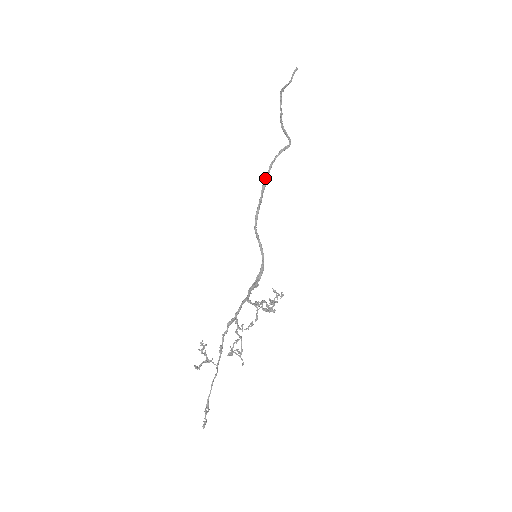
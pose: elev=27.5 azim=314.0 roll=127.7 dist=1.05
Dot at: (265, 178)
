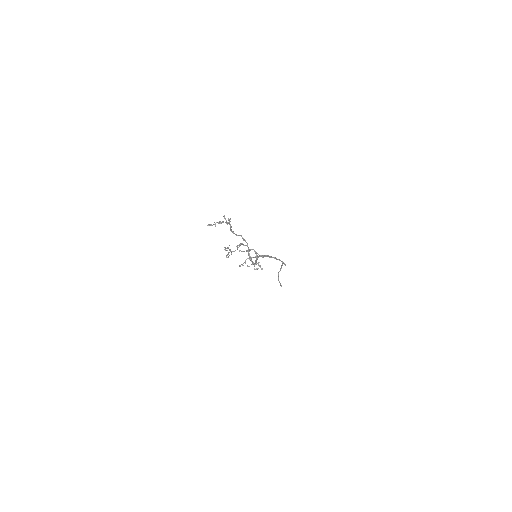
Dot at: (271, 256)
